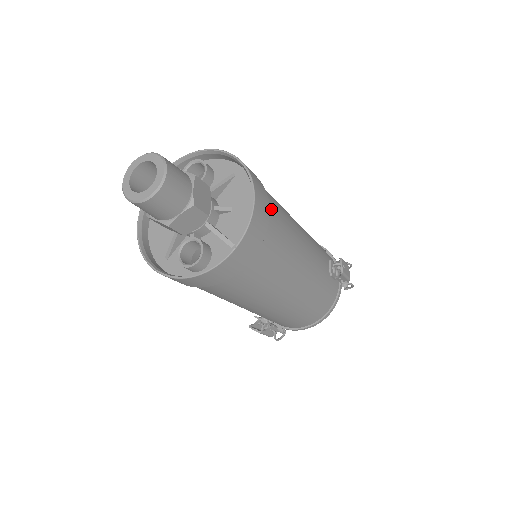
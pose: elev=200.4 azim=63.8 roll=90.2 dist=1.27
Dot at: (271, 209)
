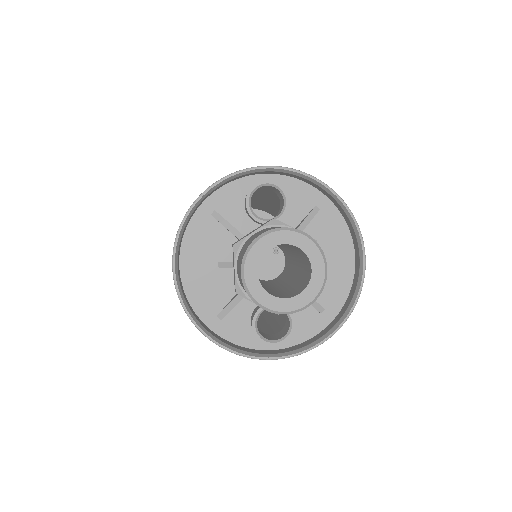
Dot at: occluded
